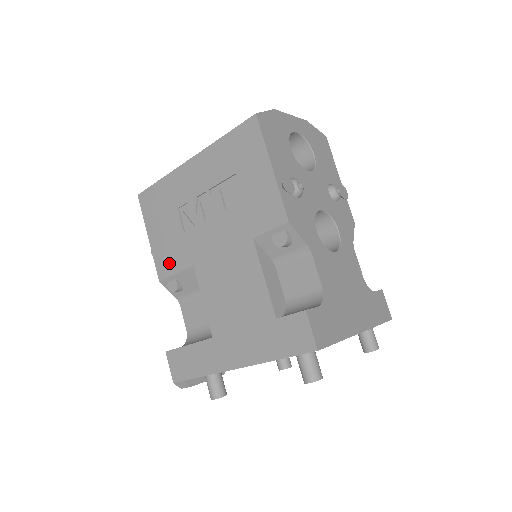
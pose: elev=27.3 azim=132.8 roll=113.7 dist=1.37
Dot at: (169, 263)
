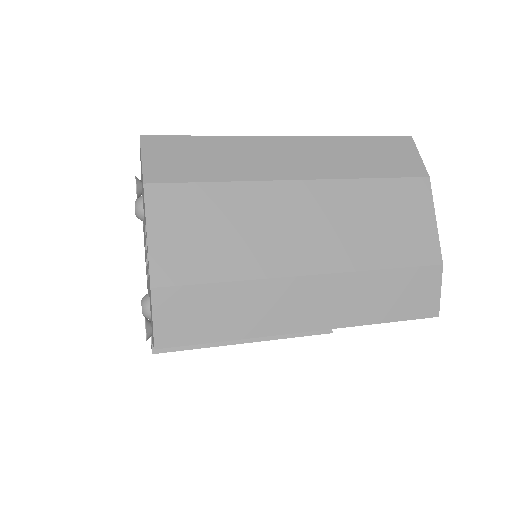
Dot at: occluded
